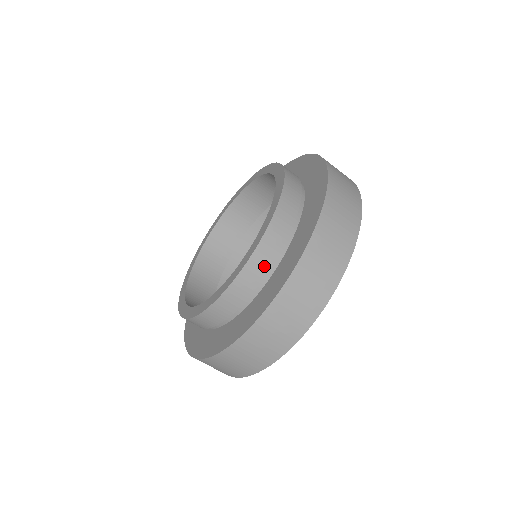
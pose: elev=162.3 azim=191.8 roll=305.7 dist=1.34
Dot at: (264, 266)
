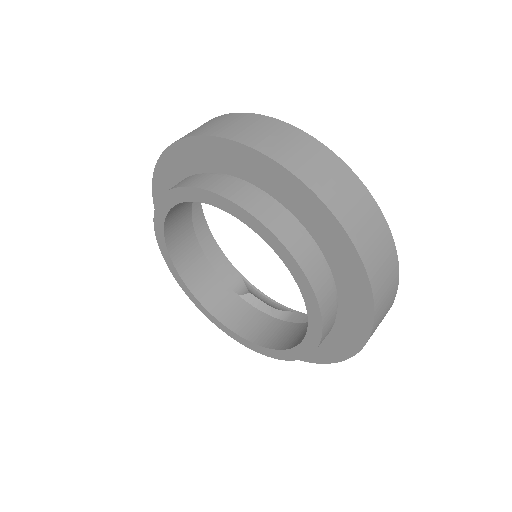
Dot at: (332, 322)
